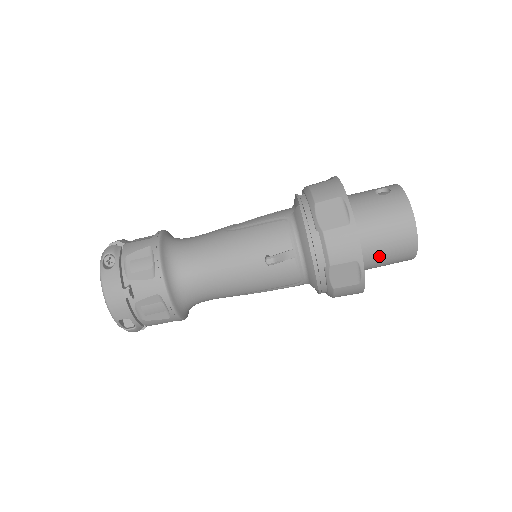
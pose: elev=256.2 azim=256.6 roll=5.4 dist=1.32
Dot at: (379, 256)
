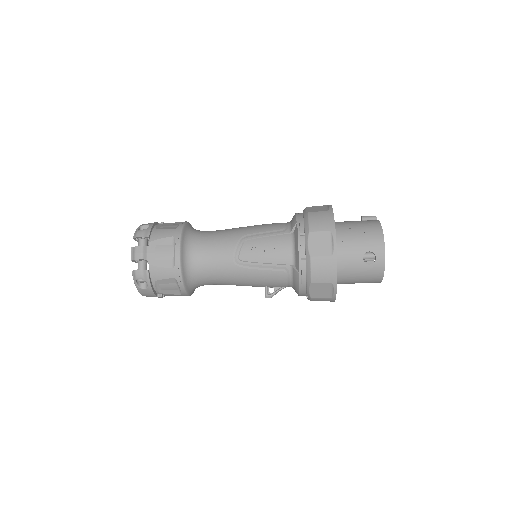
Dot at: occluded
